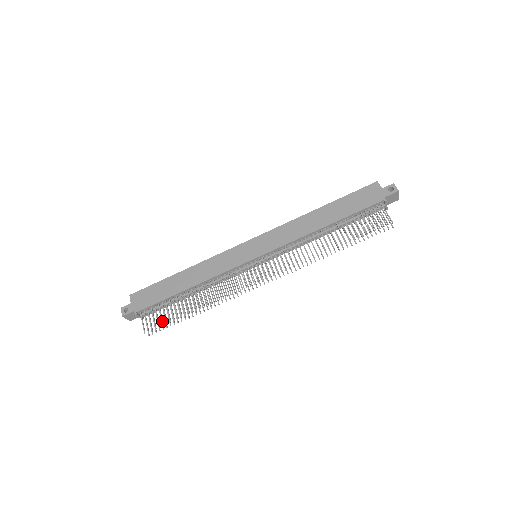
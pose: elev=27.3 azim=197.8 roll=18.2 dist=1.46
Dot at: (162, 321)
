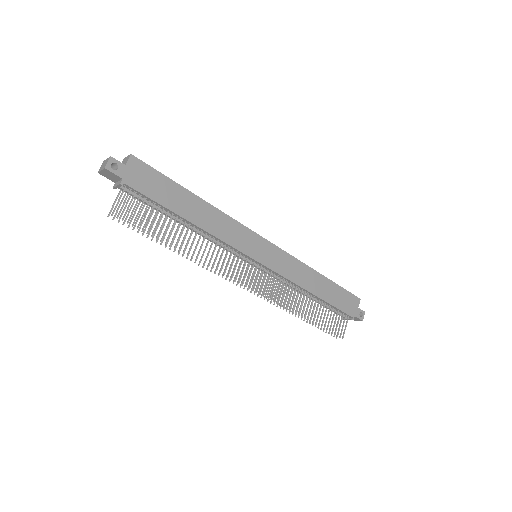
Dot at: (140, 223)
